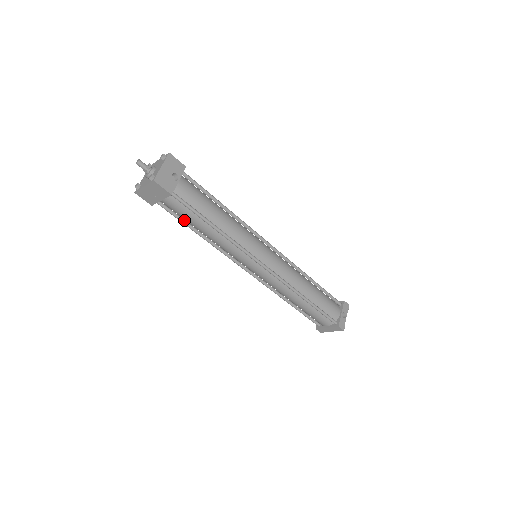
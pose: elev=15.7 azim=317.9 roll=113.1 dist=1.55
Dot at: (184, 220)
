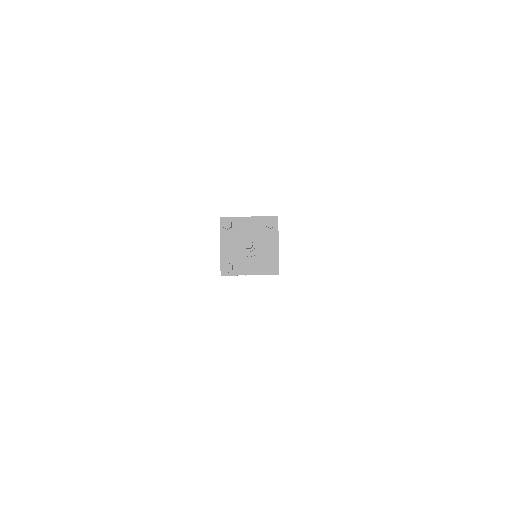
Dot at: occluded
